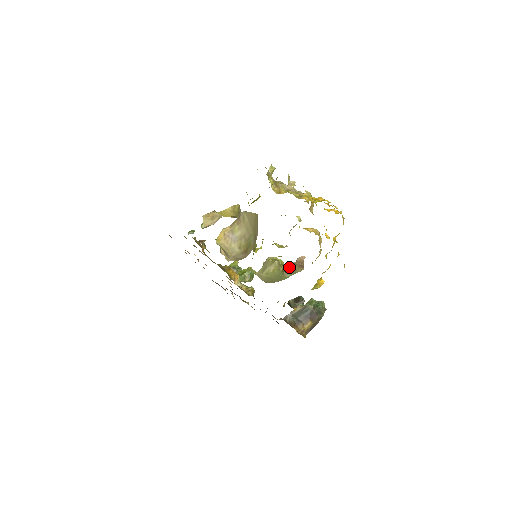
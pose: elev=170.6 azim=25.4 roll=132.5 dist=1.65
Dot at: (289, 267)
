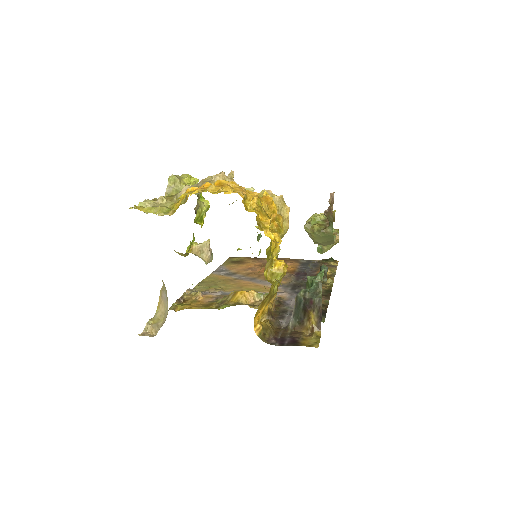
Dot at: occluded
